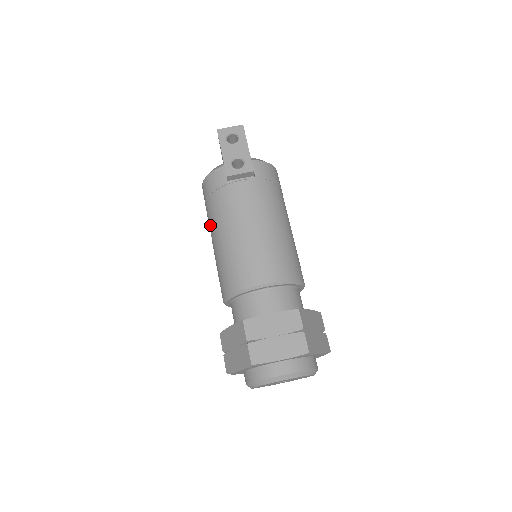
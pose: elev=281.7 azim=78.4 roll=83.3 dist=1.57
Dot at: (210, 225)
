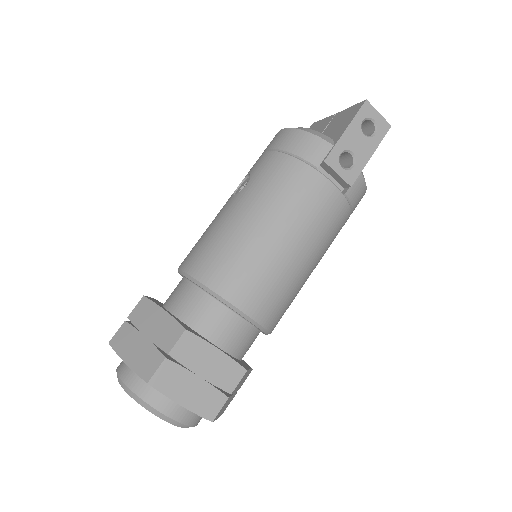
Dot at: (251, 181)
